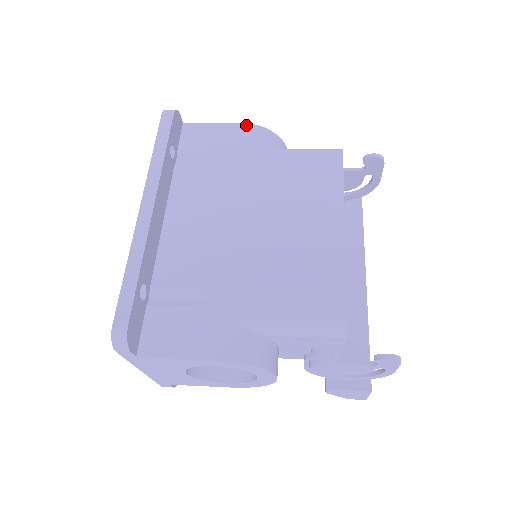
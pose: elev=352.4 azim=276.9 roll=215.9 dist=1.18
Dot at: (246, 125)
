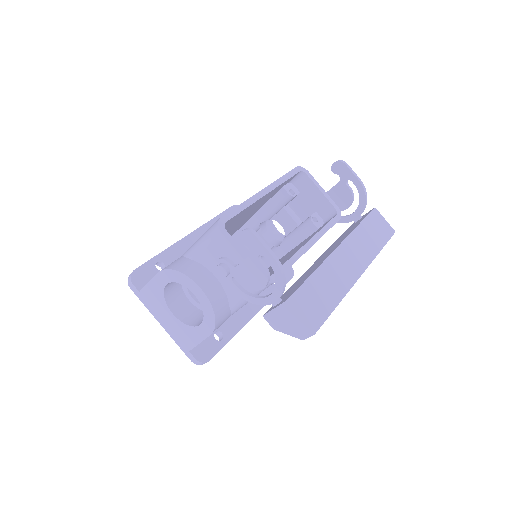
Dot at: occluded
